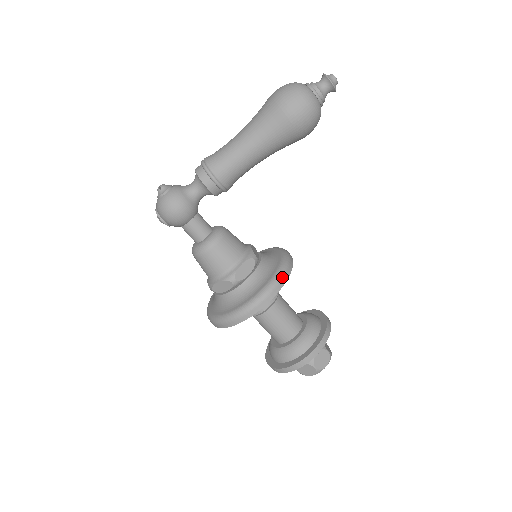
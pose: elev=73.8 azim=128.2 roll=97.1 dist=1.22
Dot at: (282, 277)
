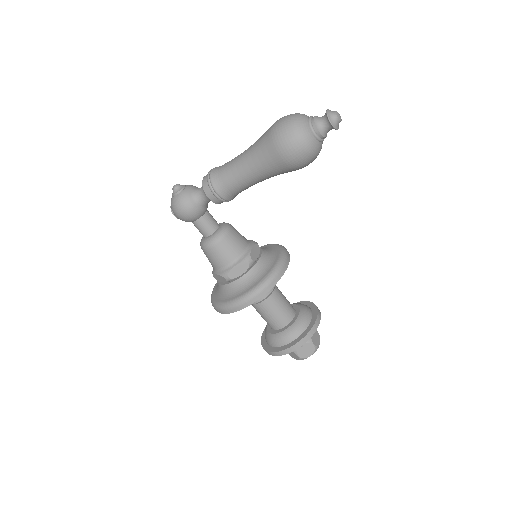
Dot at: (266, 286)
